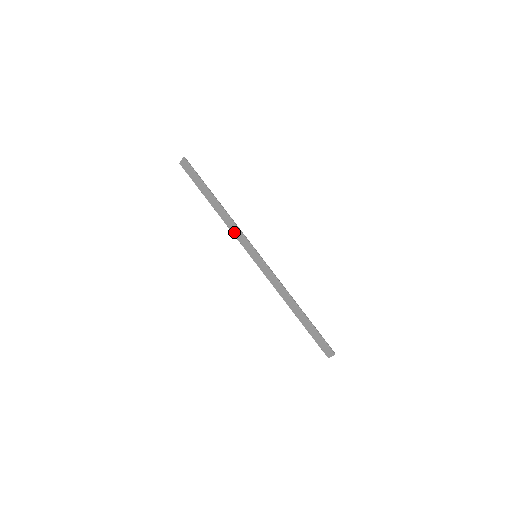
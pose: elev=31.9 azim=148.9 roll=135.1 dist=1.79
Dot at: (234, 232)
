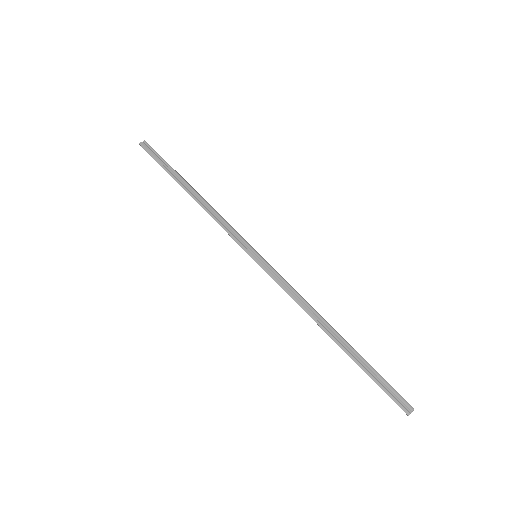
Dot at: occluded
